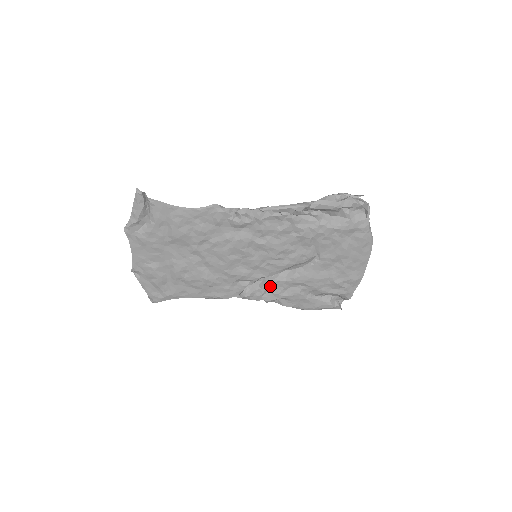
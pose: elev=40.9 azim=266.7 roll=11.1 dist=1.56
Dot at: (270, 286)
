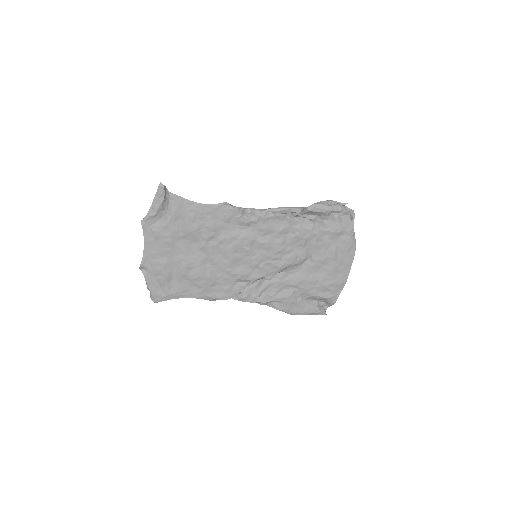
Dot at: (266, 287)
